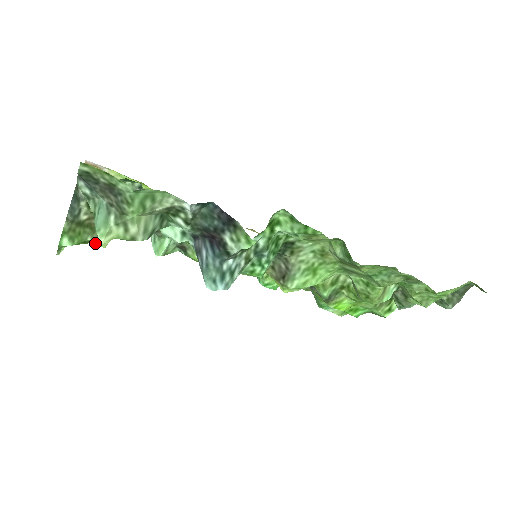
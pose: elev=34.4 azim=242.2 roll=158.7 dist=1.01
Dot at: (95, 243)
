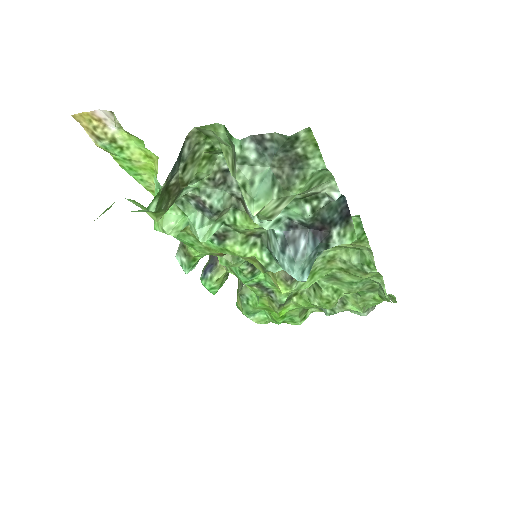
Dot at: (157, 214)
